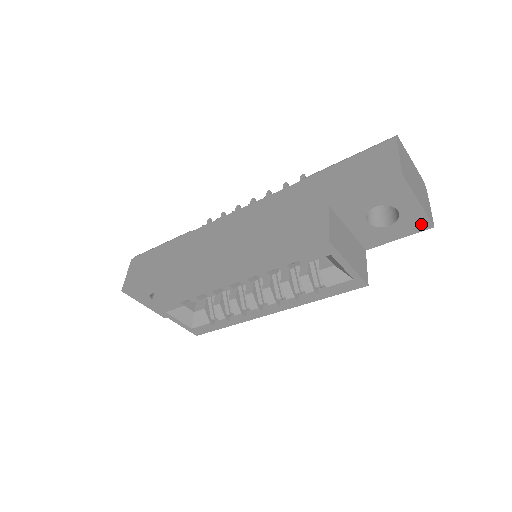
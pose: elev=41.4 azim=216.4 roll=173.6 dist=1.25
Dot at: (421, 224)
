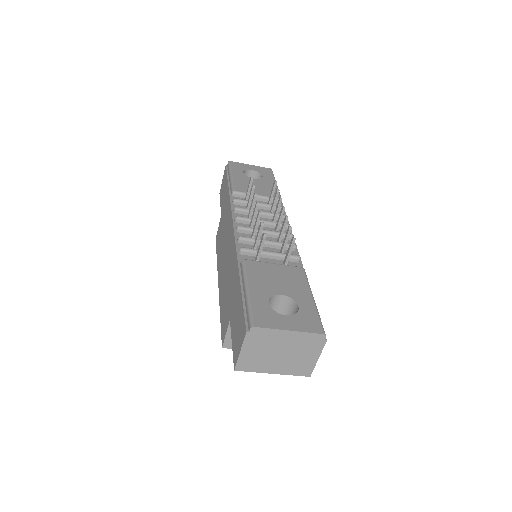
Dot at: occluded
